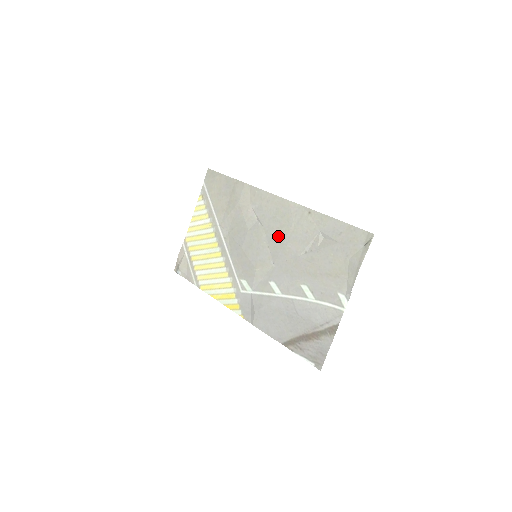
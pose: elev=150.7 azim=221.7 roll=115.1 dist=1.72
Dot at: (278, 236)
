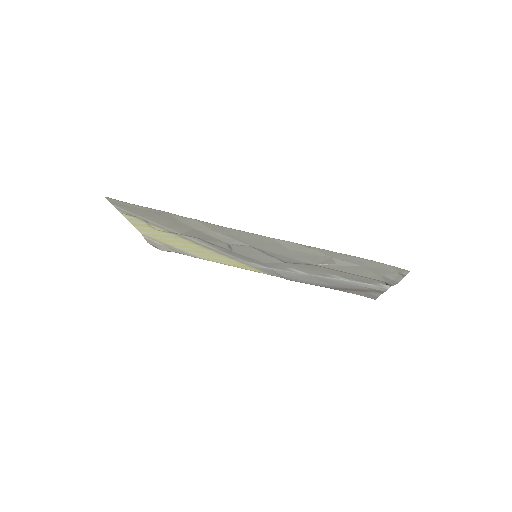
Dot at: (276, 254)
